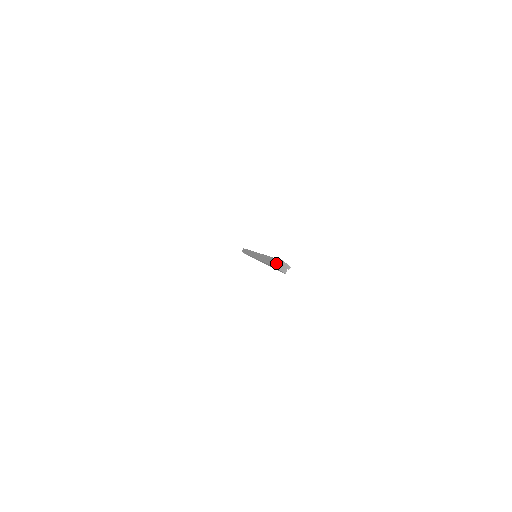
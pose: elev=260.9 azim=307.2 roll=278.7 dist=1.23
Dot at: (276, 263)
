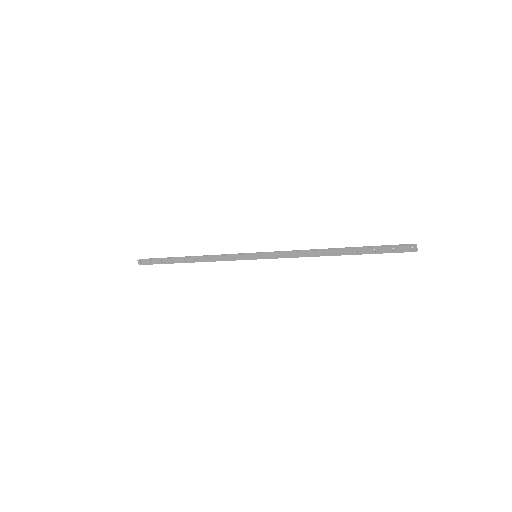
Dot at: (399, 246)
